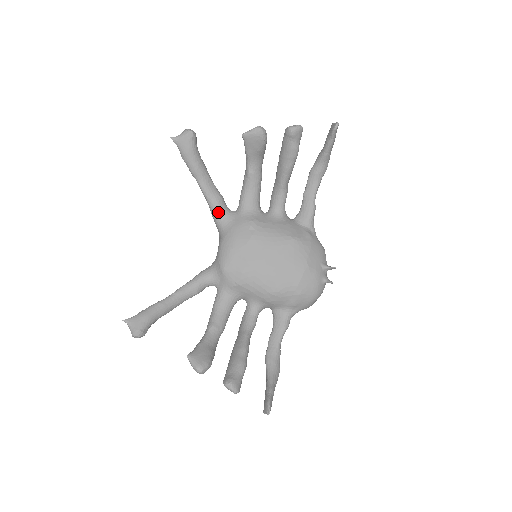
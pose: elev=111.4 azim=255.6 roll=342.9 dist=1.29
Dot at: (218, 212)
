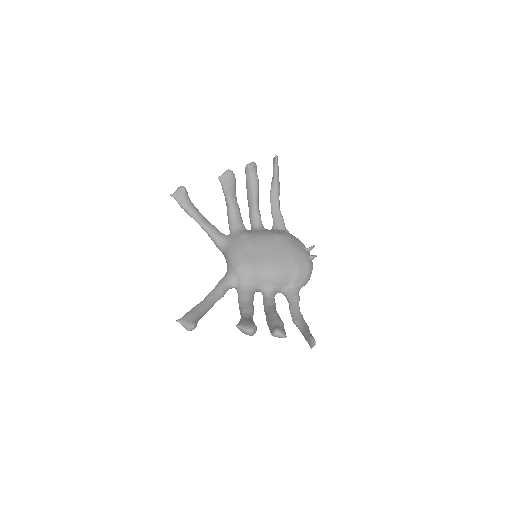
Dot at: (217, 236)
